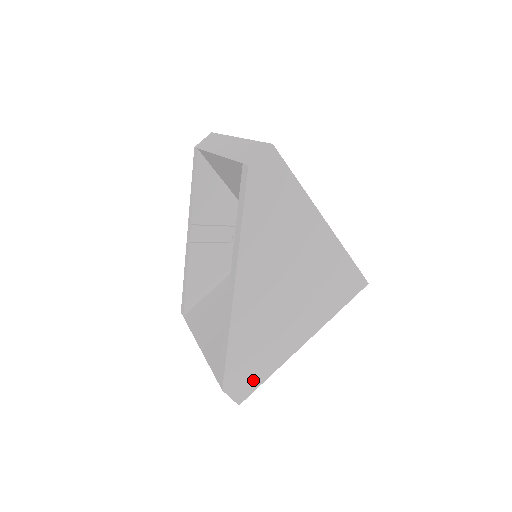
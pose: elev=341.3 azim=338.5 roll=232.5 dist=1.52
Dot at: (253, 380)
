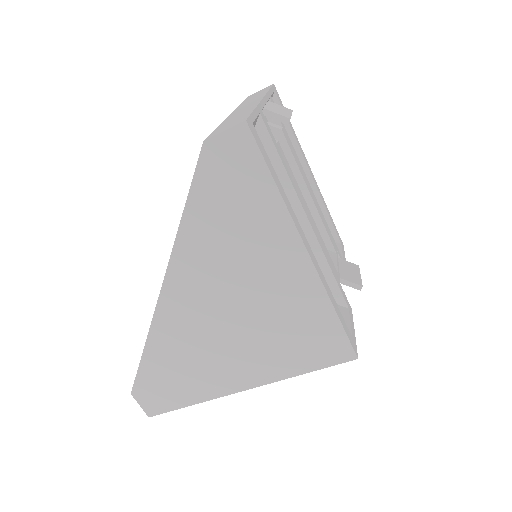
Dot at: (170, 400)
